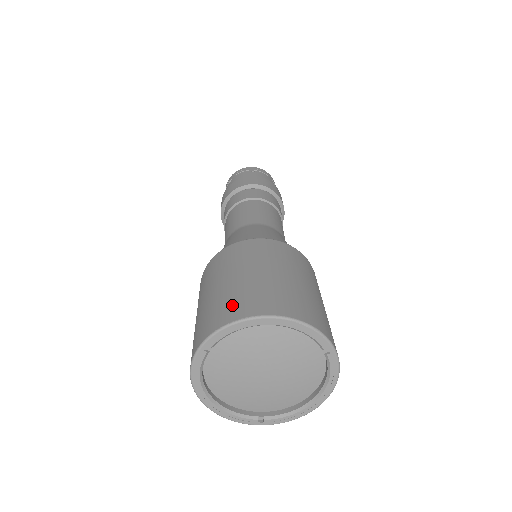
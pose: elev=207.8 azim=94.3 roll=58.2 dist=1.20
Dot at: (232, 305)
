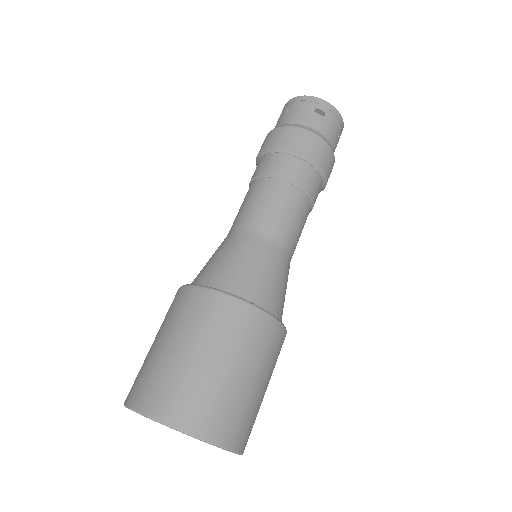
Dot at: occluded
